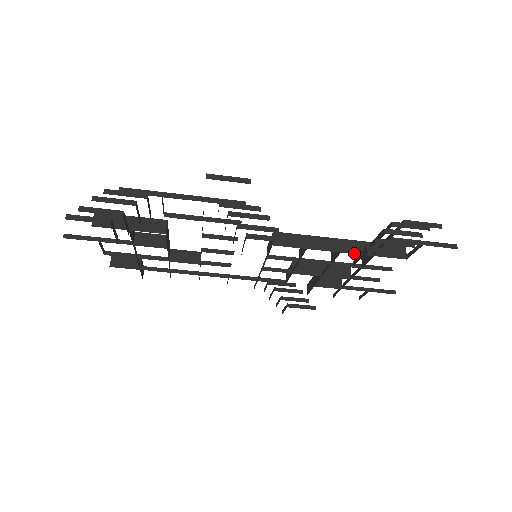
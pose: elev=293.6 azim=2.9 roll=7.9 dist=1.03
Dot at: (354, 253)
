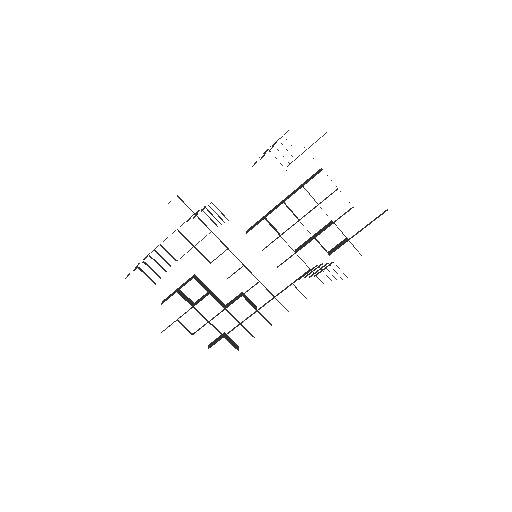
Dot at: occluded
